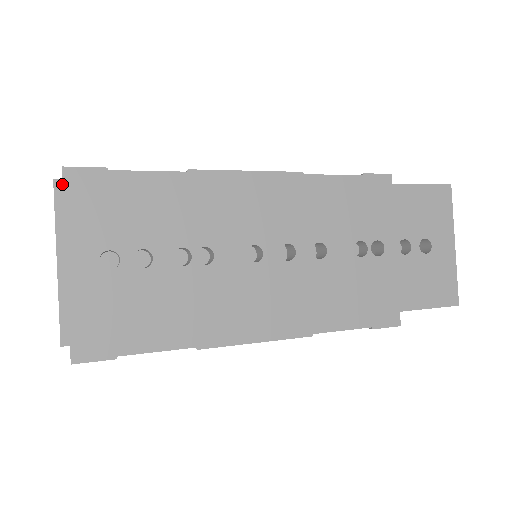
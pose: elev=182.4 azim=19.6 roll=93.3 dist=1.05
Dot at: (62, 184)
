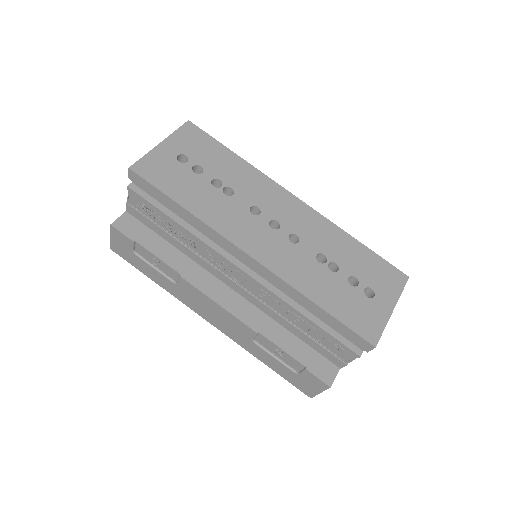
Dot at: (190, 124)
